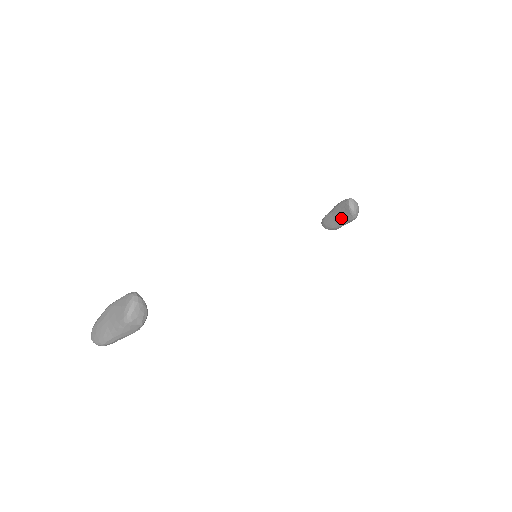
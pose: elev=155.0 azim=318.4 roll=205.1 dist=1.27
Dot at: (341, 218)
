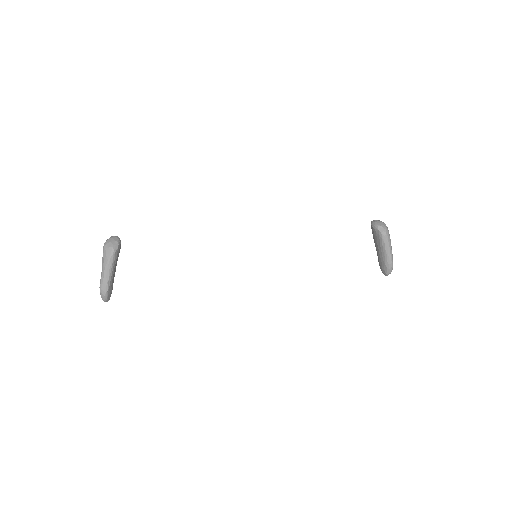
Dot at: (379, 244)
